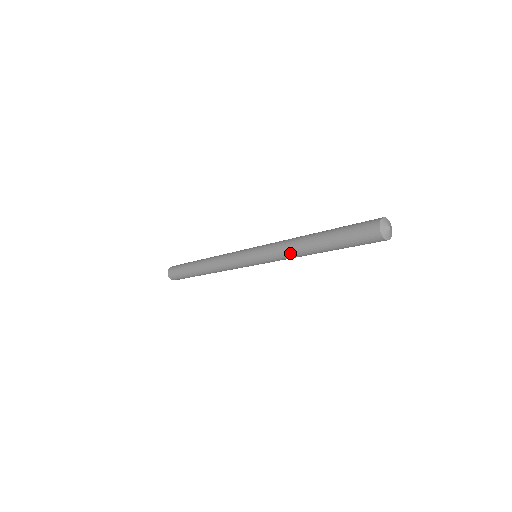
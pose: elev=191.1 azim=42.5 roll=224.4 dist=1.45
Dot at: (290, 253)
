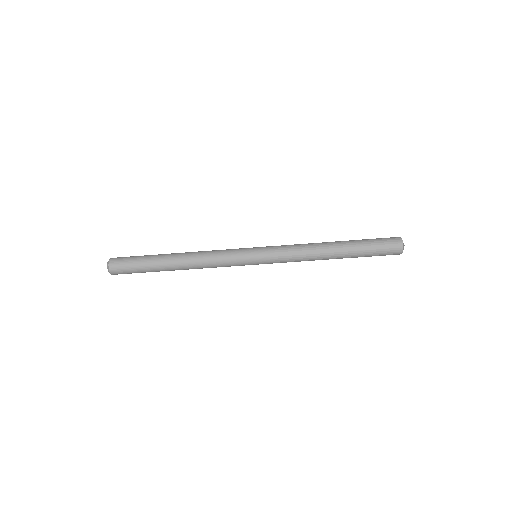
Dot at: (308, 256)
